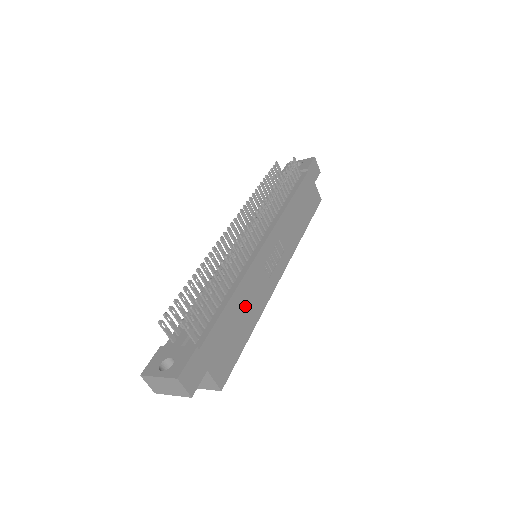
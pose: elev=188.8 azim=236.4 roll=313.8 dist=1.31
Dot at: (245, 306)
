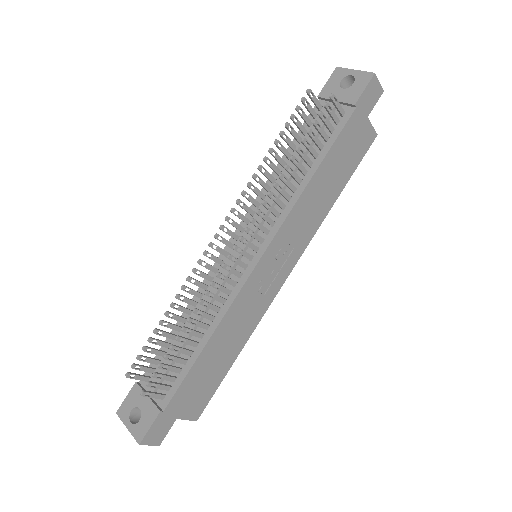
Dot at: (227, 341)
